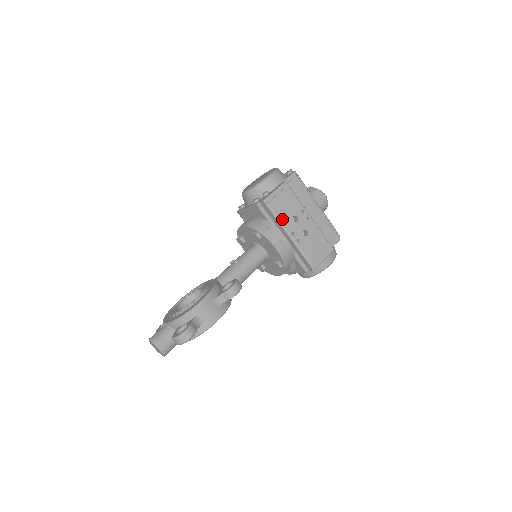
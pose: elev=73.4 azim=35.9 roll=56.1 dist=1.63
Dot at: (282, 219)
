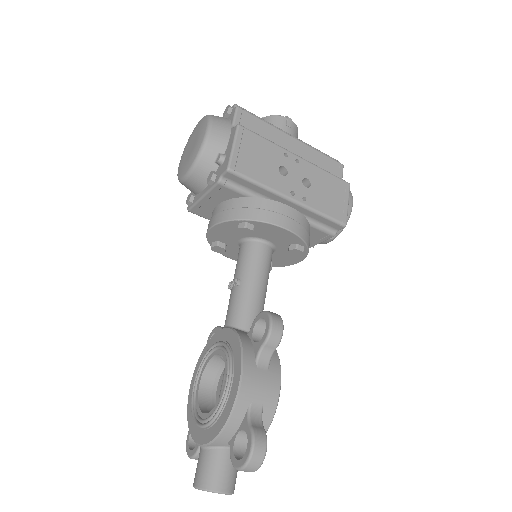
Dot at: (267, 182)
